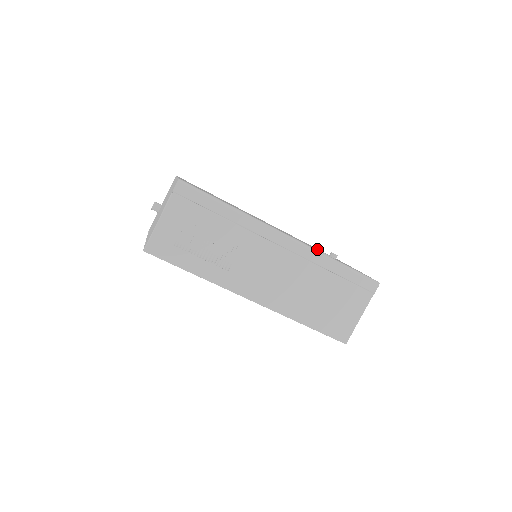
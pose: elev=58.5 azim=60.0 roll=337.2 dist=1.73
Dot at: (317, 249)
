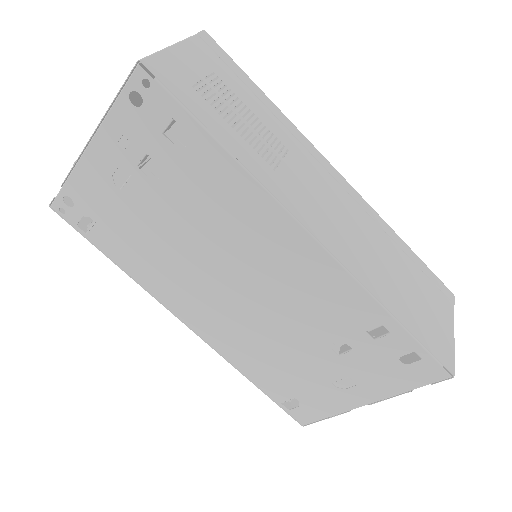
Dot at: occluded
